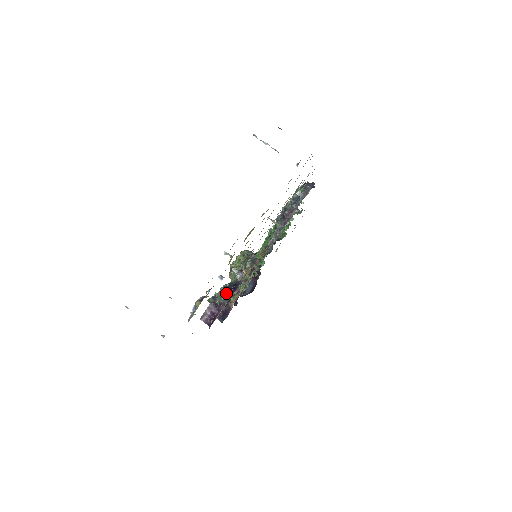
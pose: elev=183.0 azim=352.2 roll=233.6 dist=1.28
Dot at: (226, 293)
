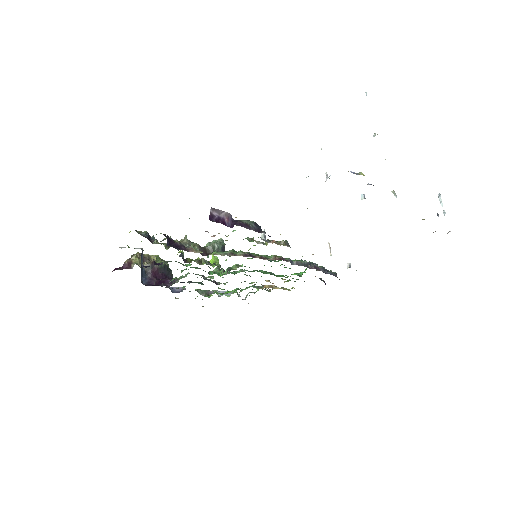
Dot at: (259, 227)
